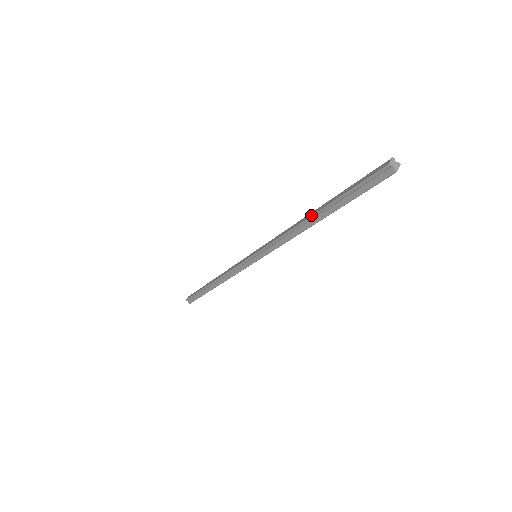
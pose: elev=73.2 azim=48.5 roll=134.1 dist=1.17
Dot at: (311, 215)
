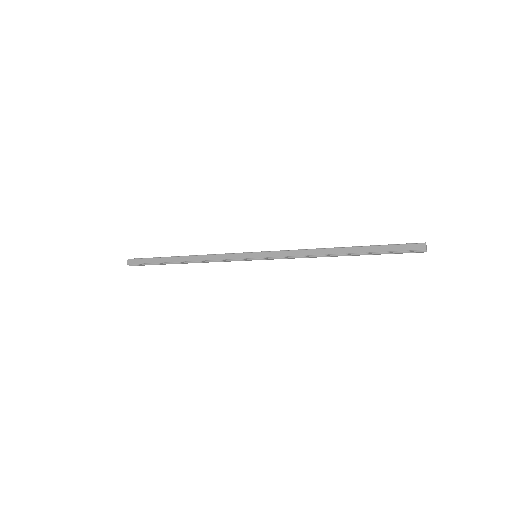
Dot at: (340, 253)
